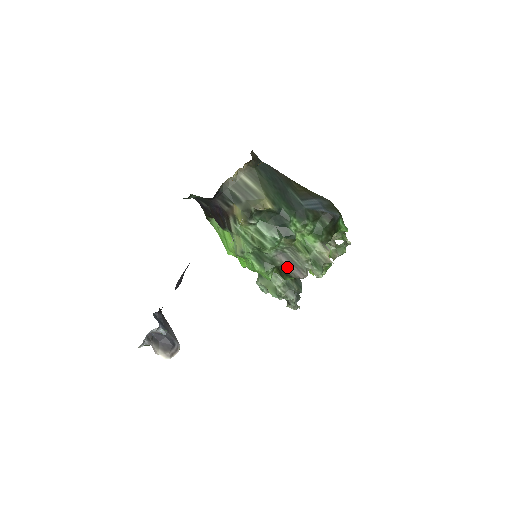
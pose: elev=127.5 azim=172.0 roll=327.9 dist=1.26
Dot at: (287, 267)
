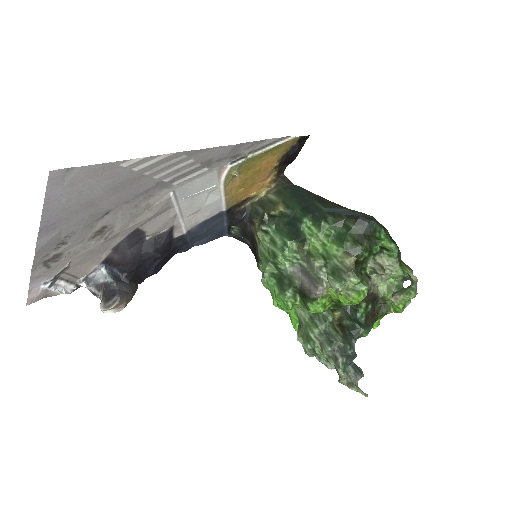
Dot at: (304, 285)
